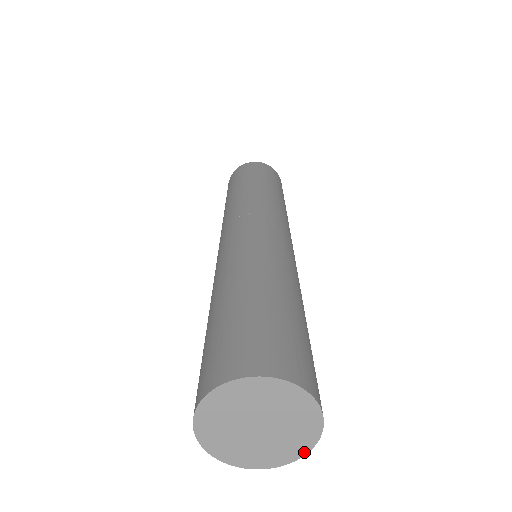
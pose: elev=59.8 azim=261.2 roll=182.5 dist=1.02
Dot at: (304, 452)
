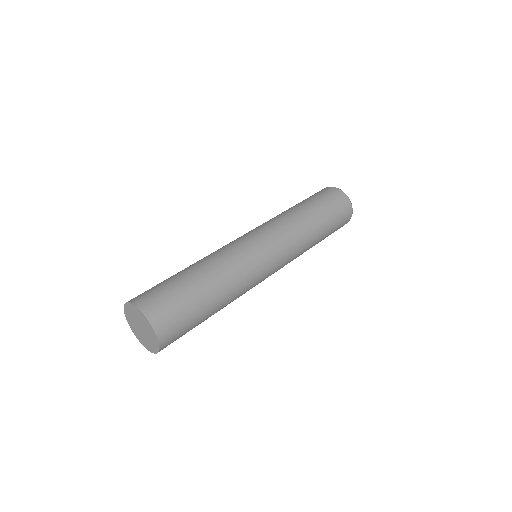
Dot at: (147, 348)
